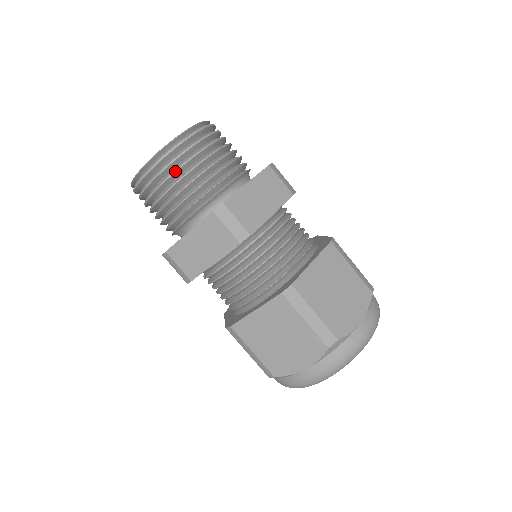
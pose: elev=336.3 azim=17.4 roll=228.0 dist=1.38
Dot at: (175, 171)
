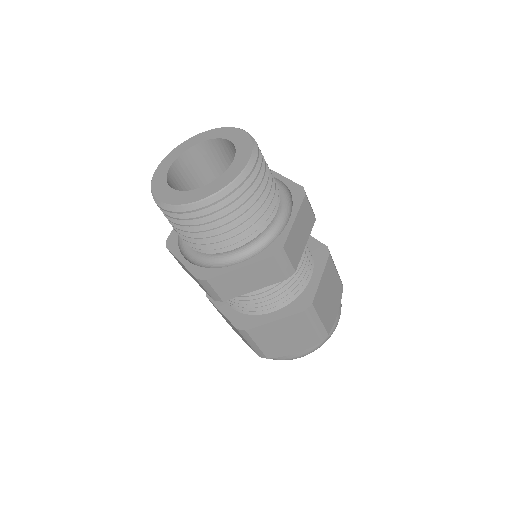
Dot at: (180, 225)
